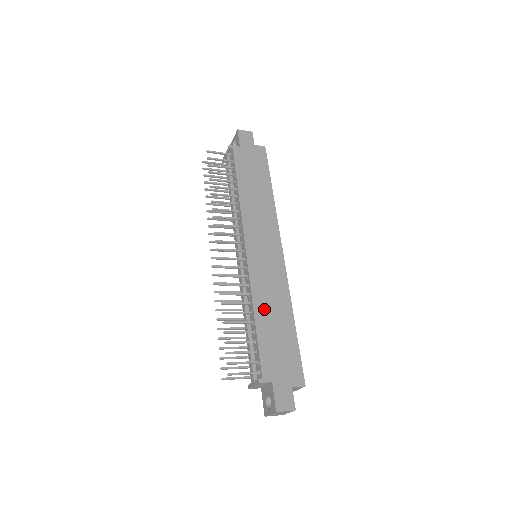
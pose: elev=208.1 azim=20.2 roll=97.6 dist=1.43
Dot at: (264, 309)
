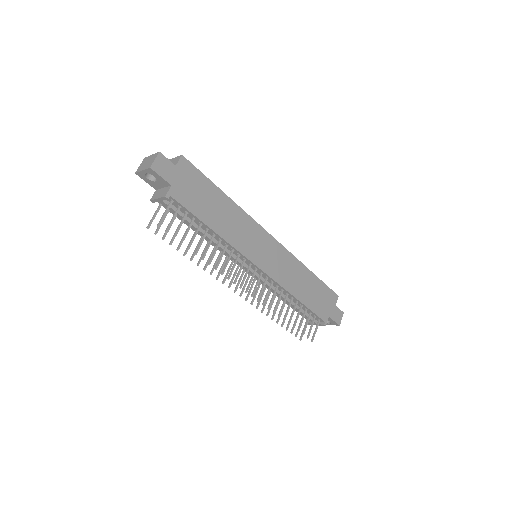
Dot at: (297, 289)
